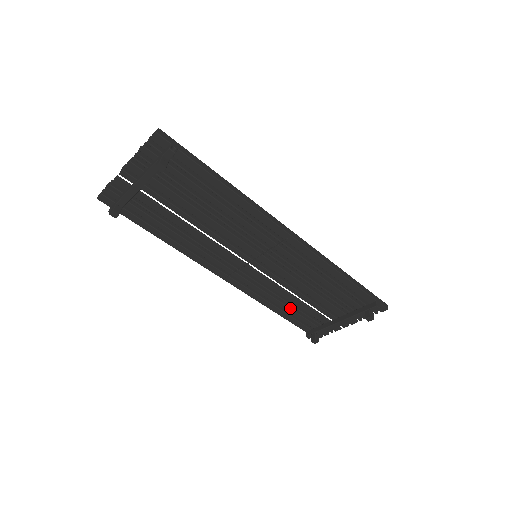
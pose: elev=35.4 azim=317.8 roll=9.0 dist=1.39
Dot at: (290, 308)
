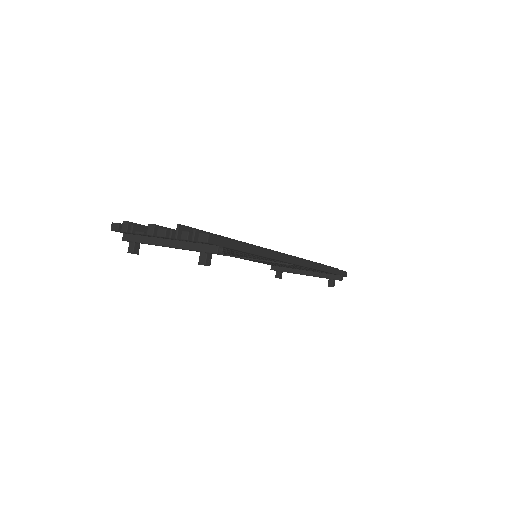
Dot at: (267, 263)
